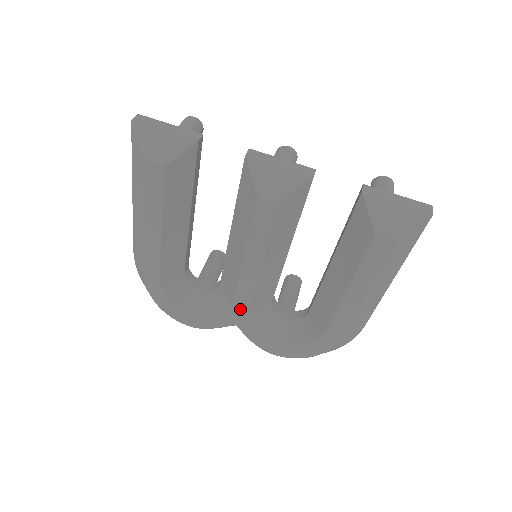
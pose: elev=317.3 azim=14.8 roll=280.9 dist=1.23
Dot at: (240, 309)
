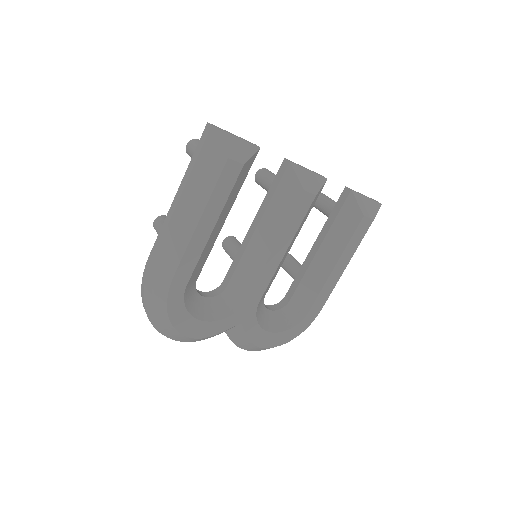
Dot at: (252, 303)
